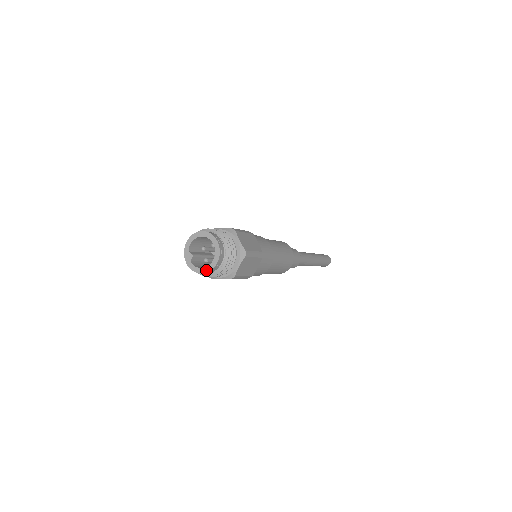
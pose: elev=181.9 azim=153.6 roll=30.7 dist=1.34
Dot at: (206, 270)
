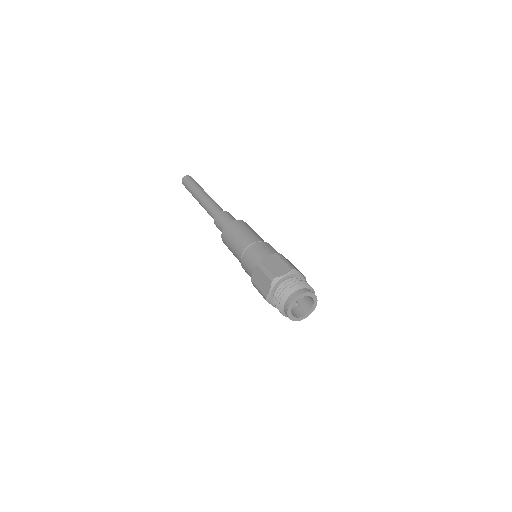
Dot at: (295, 319)
